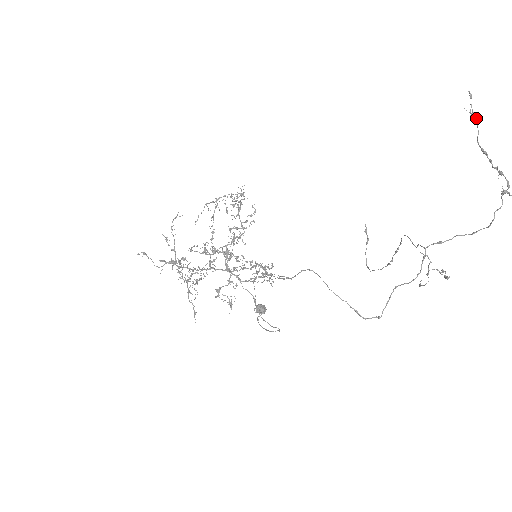
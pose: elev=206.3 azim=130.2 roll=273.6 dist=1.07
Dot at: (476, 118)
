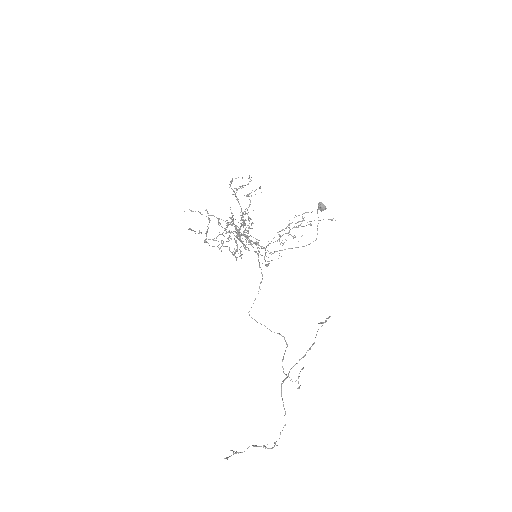
Dot at: (238, 453)
